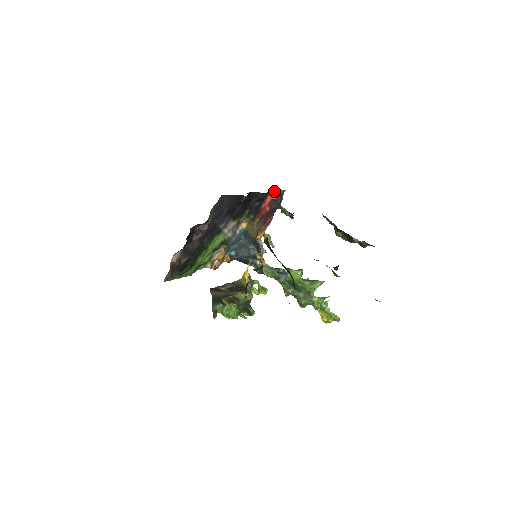
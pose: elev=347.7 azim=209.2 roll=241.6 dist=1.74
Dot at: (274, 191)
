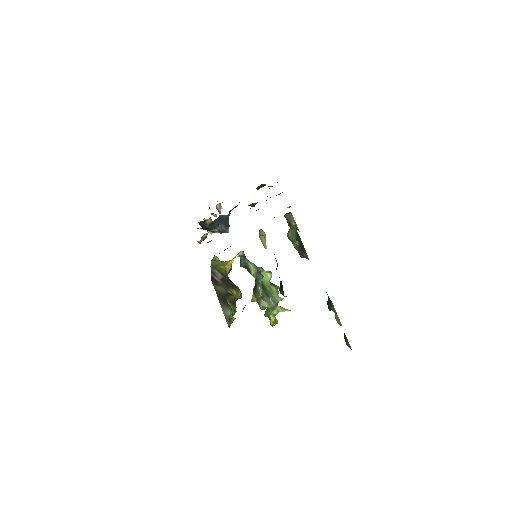
Dot at: (277, 182)
